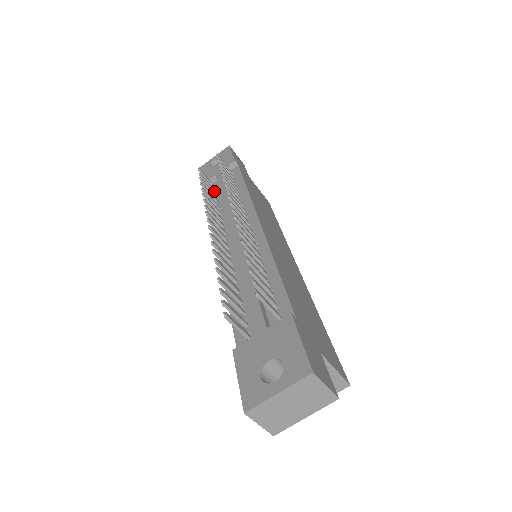
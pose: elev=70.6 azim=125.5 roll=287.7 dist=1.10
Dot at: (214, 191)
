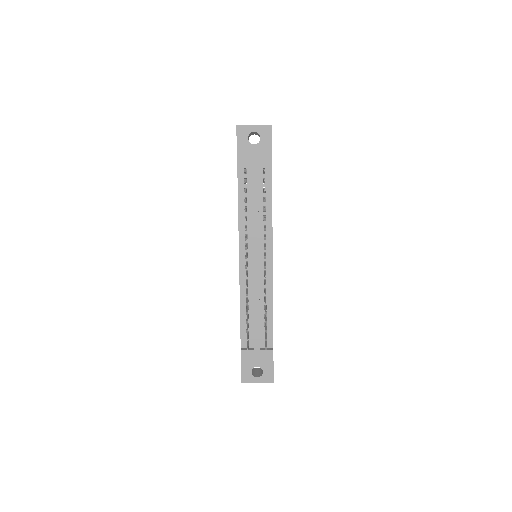
Dot at: (246, 182)
